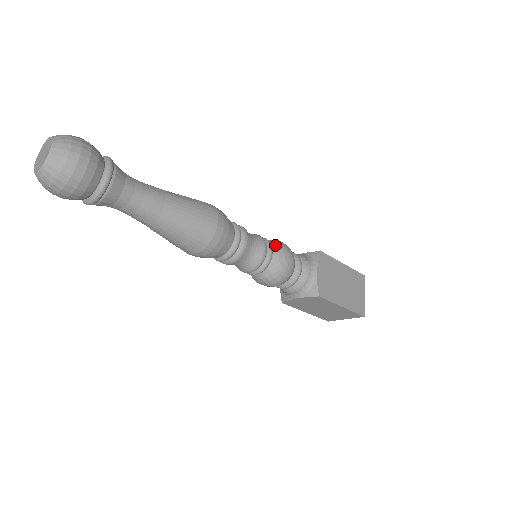
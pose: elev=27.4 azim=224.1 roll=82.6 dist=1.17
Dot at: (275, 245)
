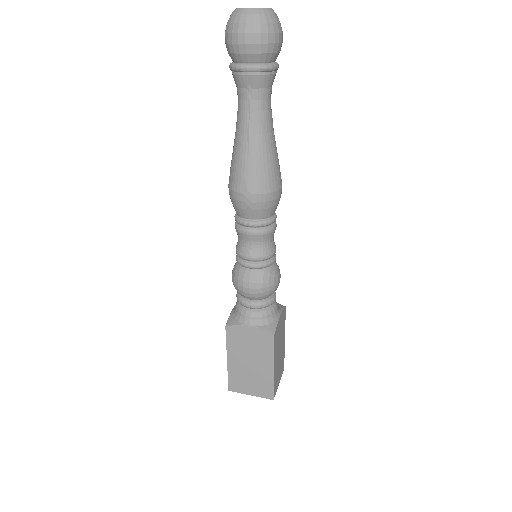
Dot at: (275, 261)
